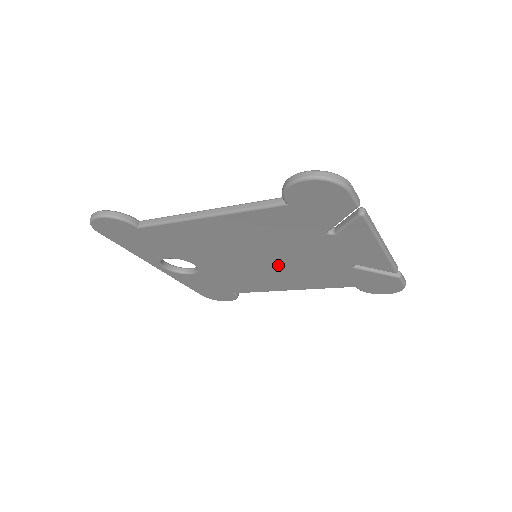
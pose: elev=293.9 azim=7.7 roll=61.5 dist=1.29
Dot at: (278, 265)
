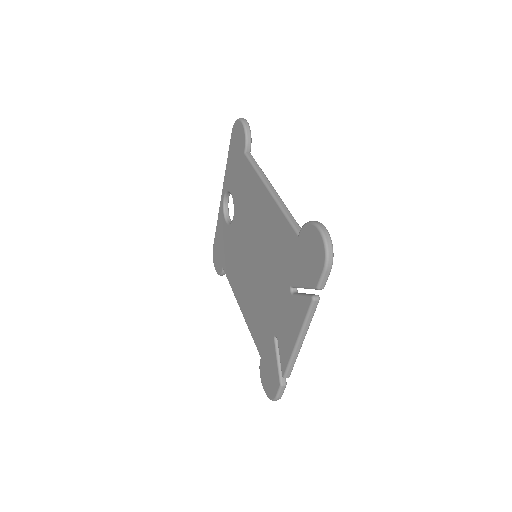
Dot at: (255, 278)
